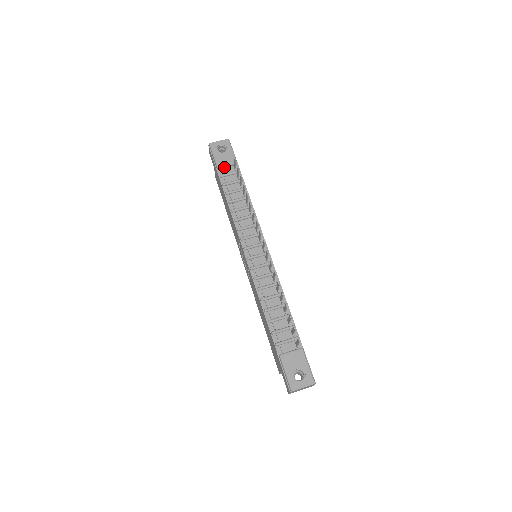
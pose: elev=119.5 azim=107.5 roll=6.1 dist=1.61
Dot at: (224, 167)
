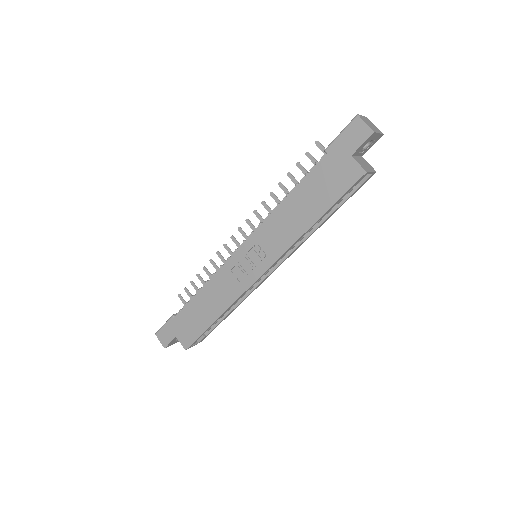
Dot at: occluded
